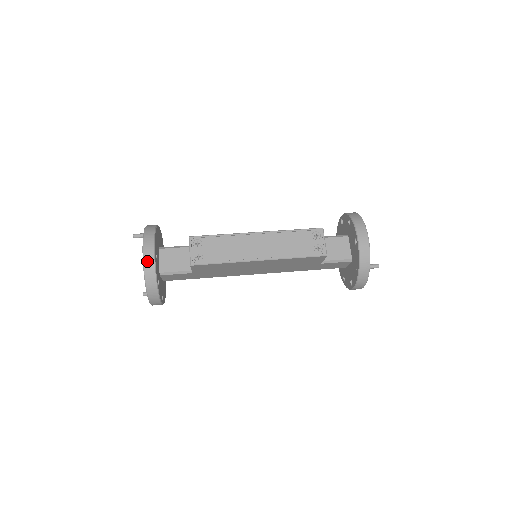
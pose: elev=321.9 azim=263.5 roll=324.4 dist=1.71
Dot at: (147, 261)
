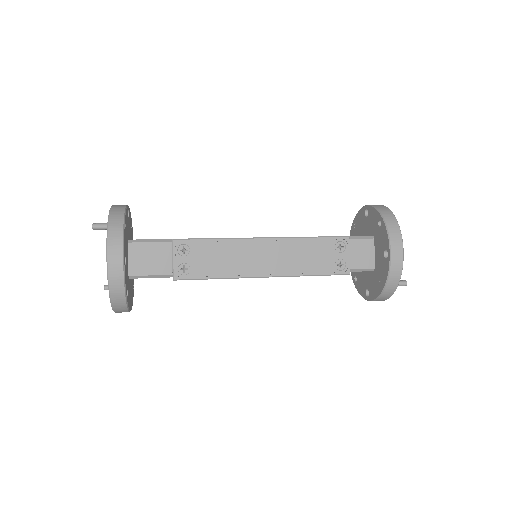
Dot at: (113, 271)
